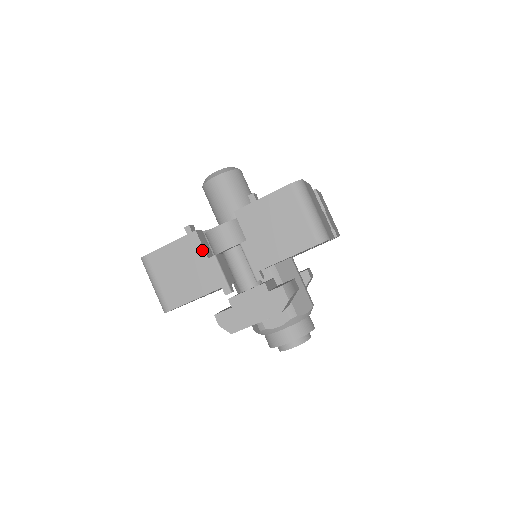
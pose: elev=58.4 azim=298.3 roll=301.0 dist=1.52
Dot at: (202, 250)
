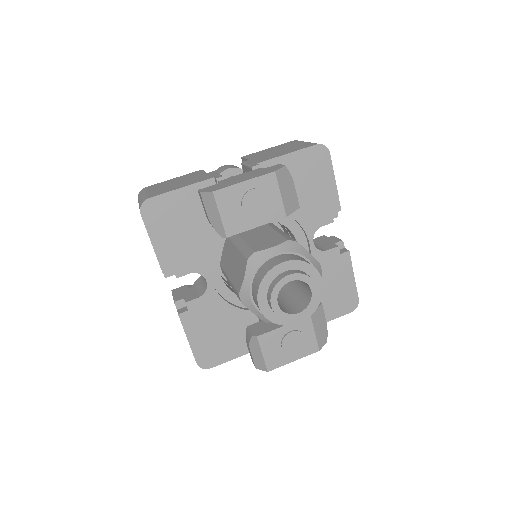
Dot at: (203, 172)
